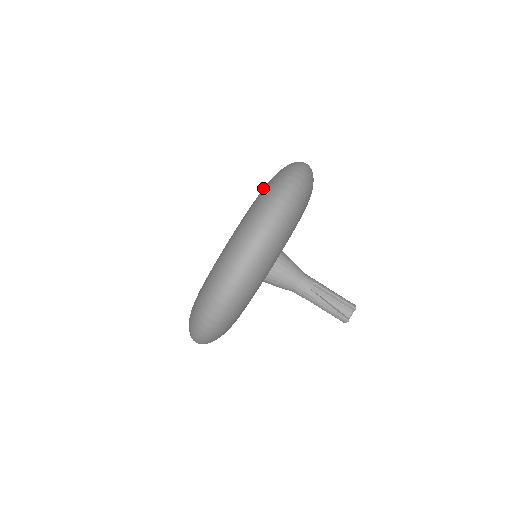
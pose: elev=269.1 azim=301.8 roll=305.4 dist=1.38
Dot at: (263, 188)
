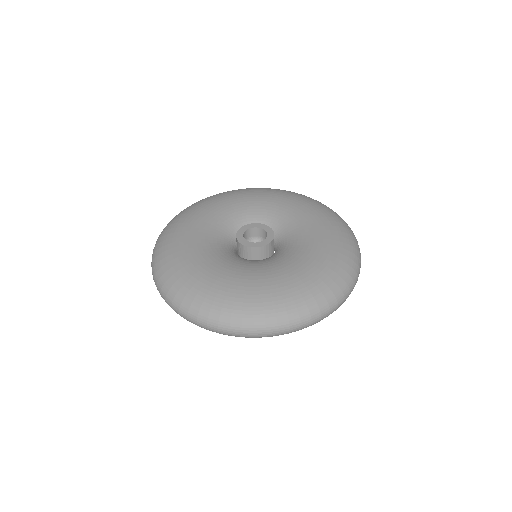
Dot at: (328, 230)
